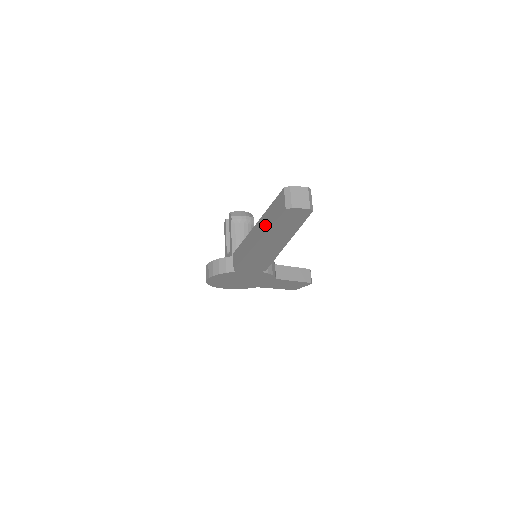
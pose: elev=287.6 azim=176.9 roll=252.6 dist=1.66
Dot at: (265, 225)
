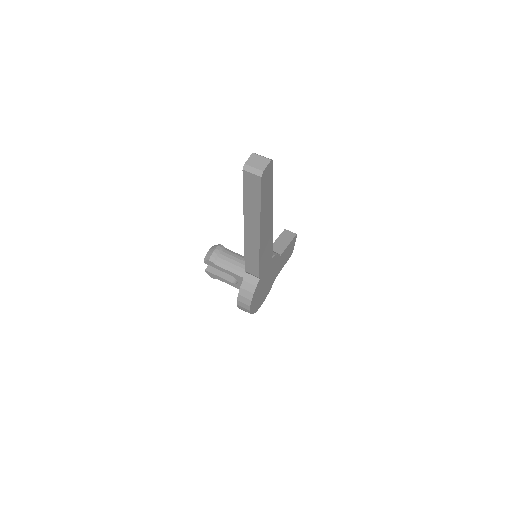
Dot at: (254, 211)
